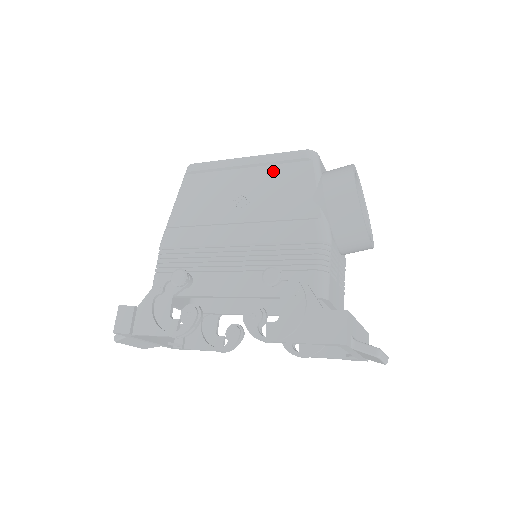
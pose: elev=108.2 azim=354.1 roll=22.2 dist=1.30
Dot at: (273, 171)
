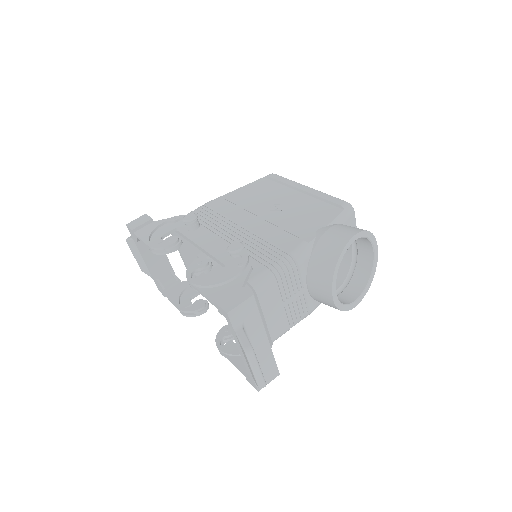
Dot at: (313, 202)
